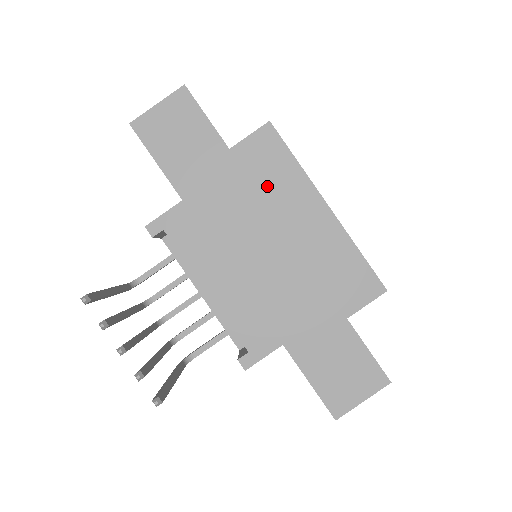
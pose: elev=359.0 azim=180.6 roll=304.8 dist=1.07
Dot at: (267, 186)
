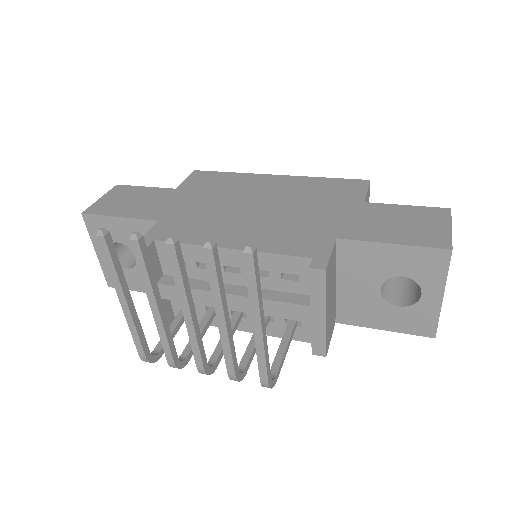
Dot at: (222, 188)
